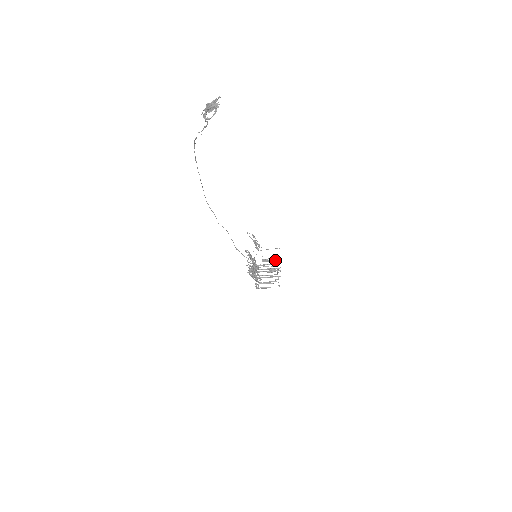
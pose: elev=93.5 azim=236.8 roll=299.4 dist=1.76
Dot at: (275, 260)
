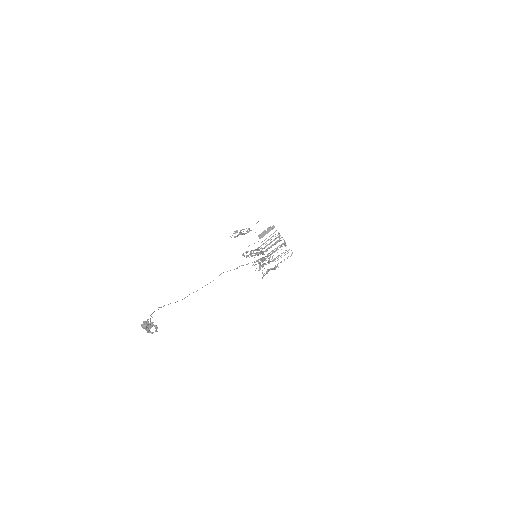
Dot at: (269, 230)
